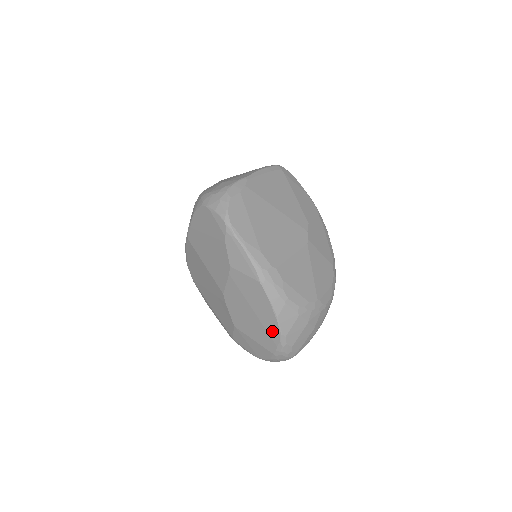
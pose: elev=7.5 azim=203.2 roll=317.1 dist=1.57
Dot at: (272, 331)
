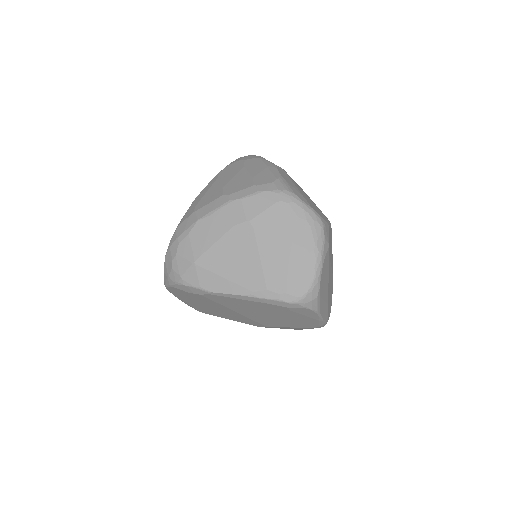
Dot at: occluded
